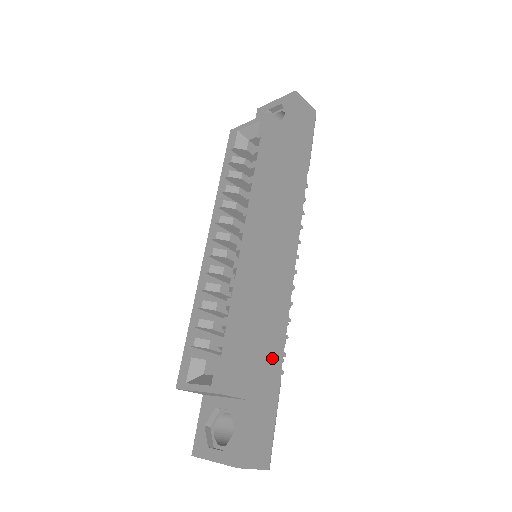
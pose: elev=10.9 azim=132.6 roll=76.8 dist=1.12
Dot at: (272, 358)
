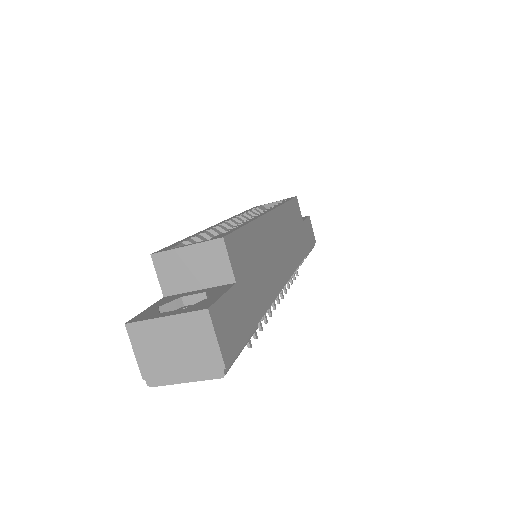
Dot at: (259, 296)
